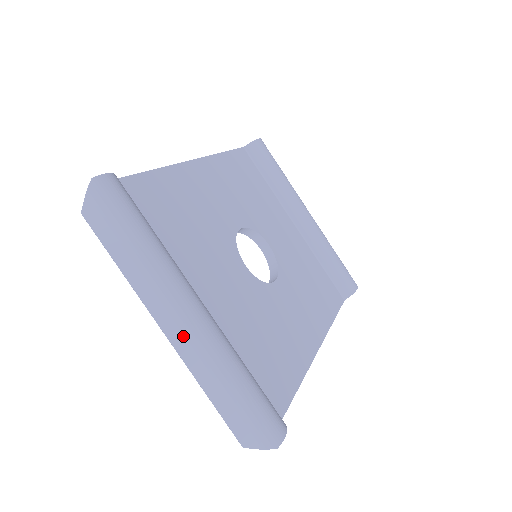
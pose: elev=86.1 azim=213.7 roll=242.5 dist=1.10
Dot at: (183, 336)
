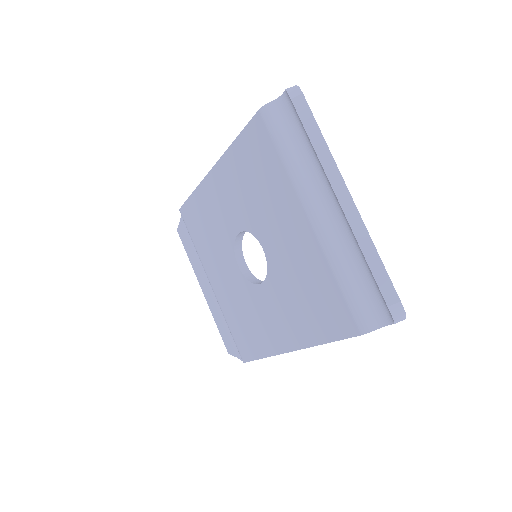
Dot at: occluded
